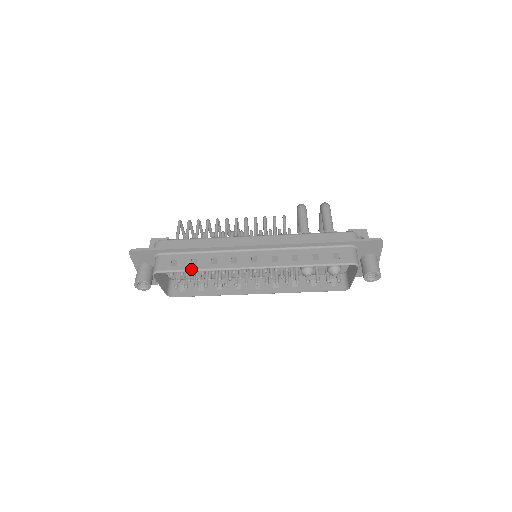
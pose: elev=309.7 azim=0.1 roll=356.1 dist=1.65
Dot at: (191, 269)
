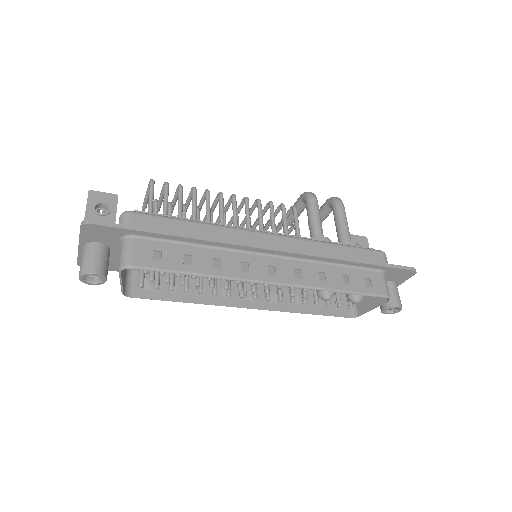
Dot at: (185, 271)
